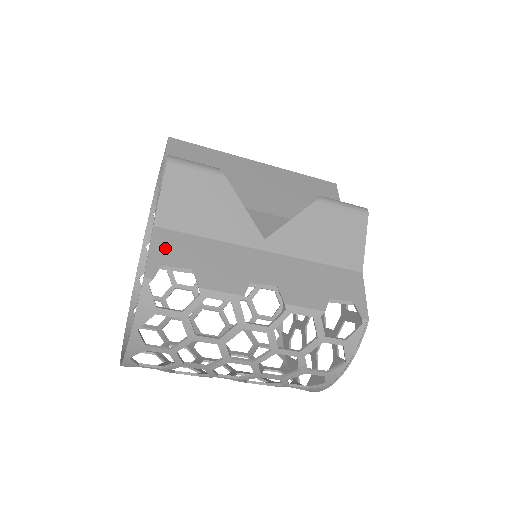
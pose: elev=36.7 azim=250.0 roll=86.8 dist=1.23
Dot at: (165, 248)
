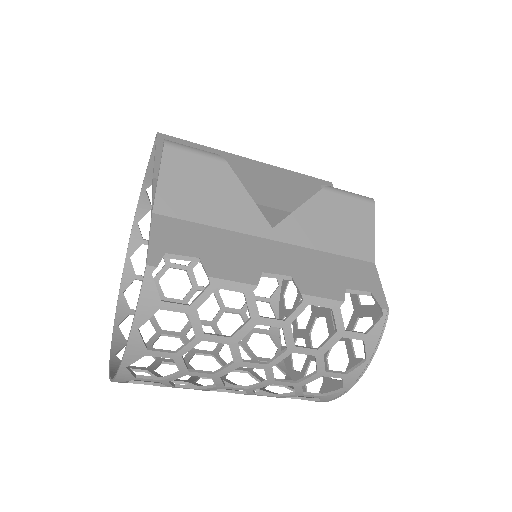
Dot at: (167, 235)
